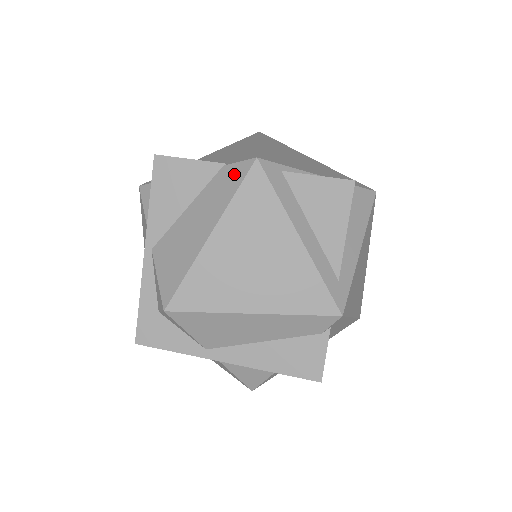
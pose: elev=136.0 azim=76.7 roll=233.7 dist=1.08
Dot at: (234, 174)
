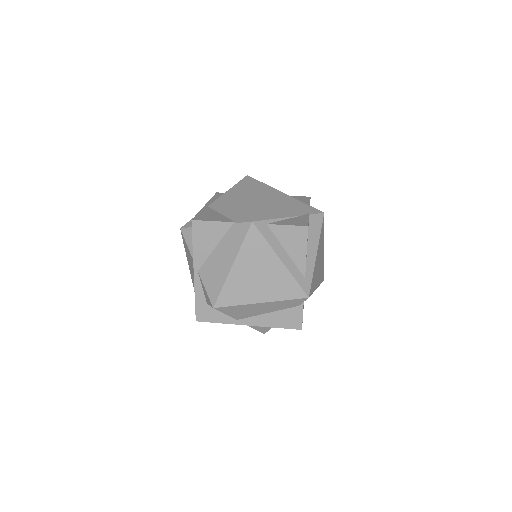
Dot at: (240, 230)
